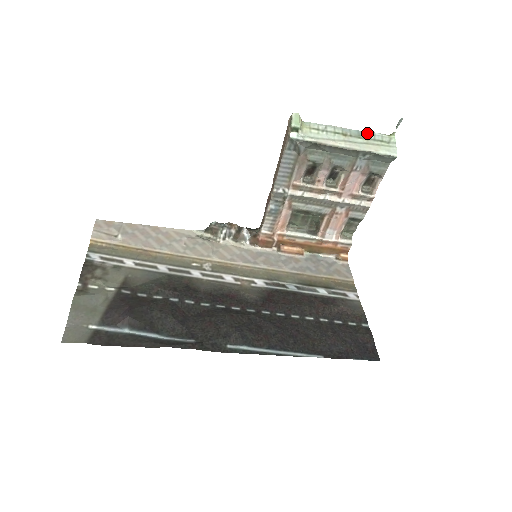
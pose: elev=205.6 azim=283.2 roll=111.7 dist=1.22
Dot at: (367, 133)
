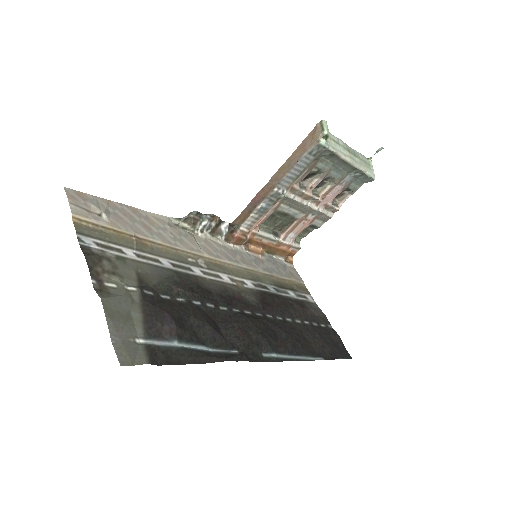
Dot at: (358, 153)
